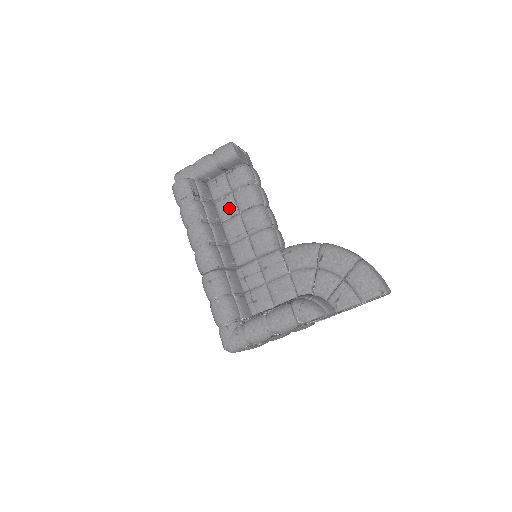
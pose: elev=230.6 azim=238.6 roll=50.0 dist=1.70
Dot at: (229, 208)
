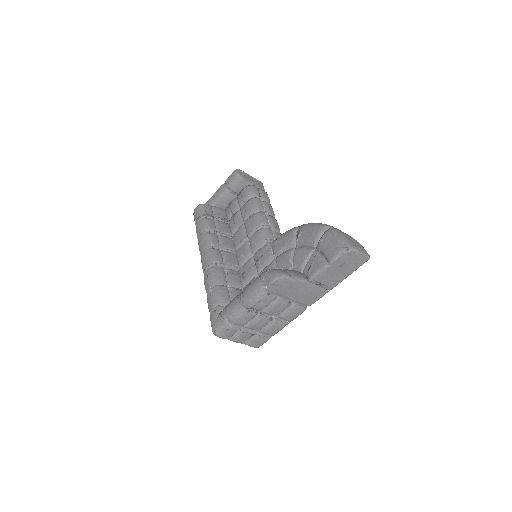
Dot at: (236, 221)
